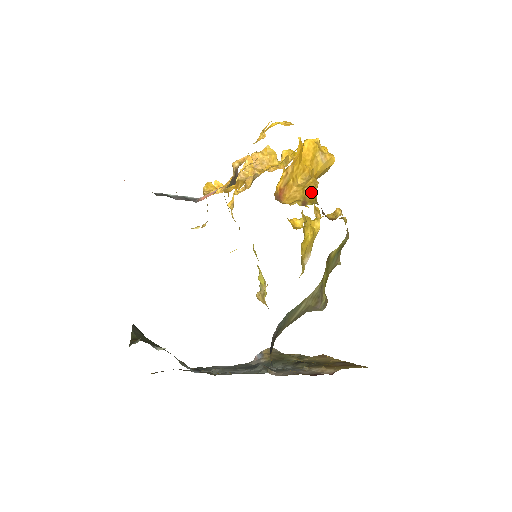
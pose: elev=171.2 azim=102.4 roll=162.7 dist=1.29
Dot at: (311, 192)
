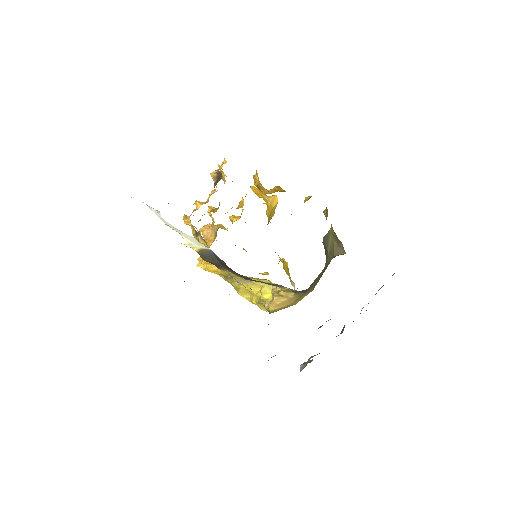
Dot at: (281, 188)
